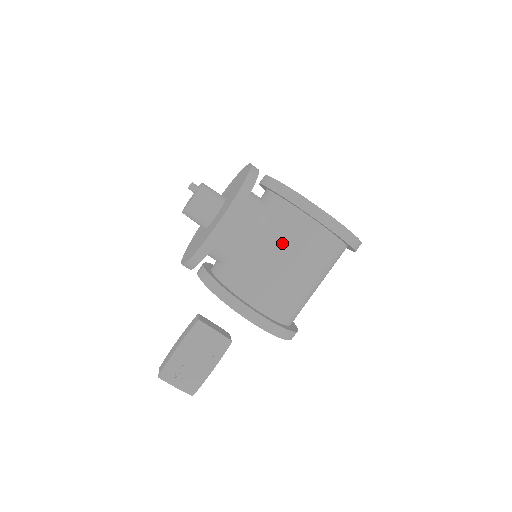
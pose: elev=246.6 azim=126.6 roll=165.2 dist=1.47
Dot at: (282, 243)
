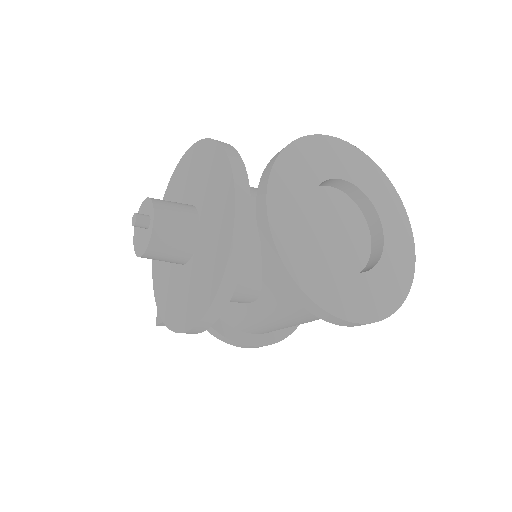
Dot at: (284, 312)
